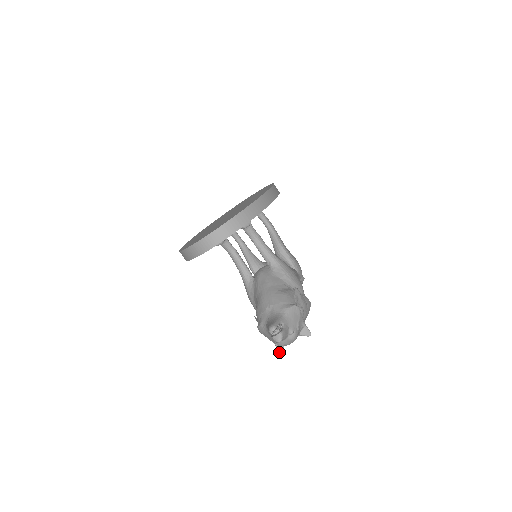
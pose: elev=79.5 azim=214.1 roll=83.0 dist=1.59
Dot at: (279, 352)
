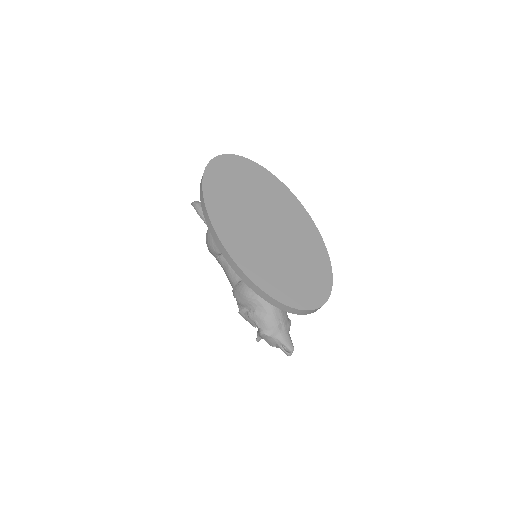
Dot at: occluded
